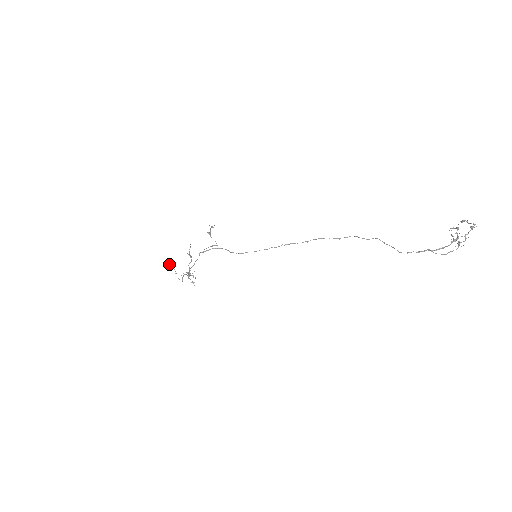
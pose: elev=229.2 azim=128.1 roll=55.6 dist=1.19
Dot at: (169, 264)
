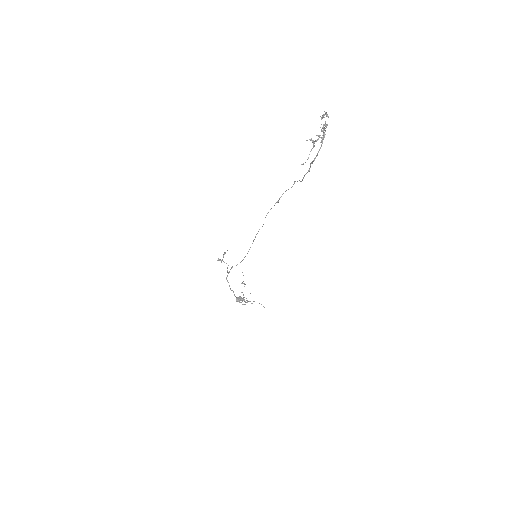
Dot at: occluded
